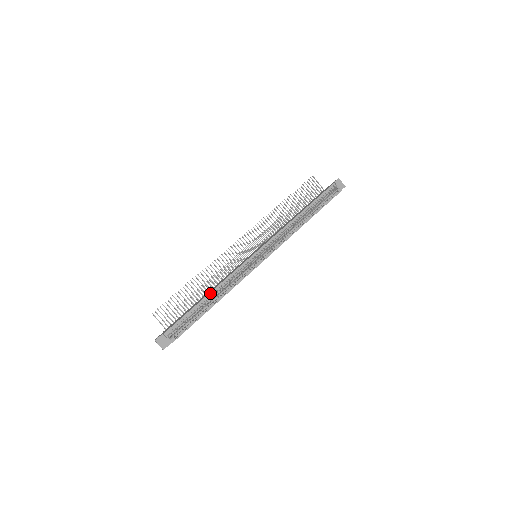
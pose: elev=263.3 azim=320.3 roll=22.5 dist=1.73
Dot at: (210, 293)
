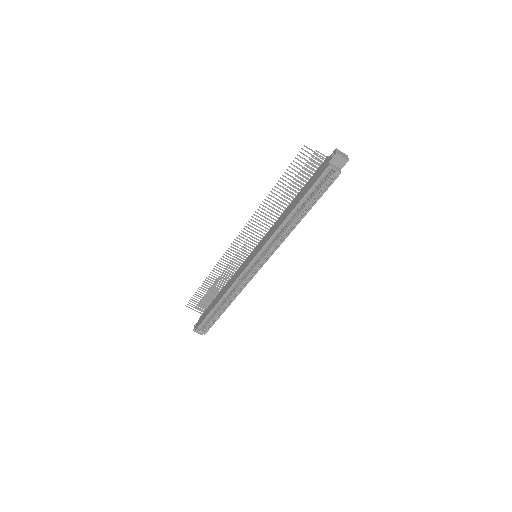
Dot at: (220, 301)
